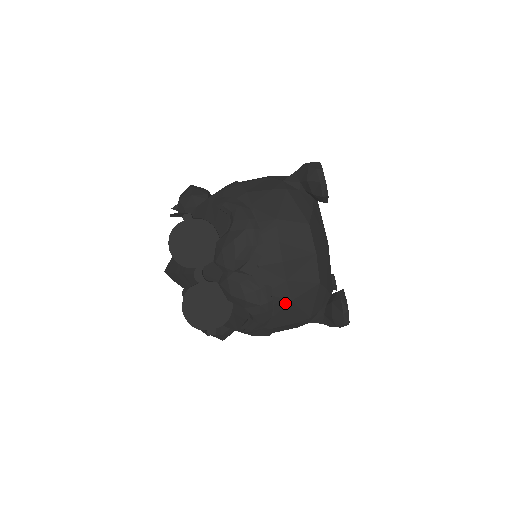
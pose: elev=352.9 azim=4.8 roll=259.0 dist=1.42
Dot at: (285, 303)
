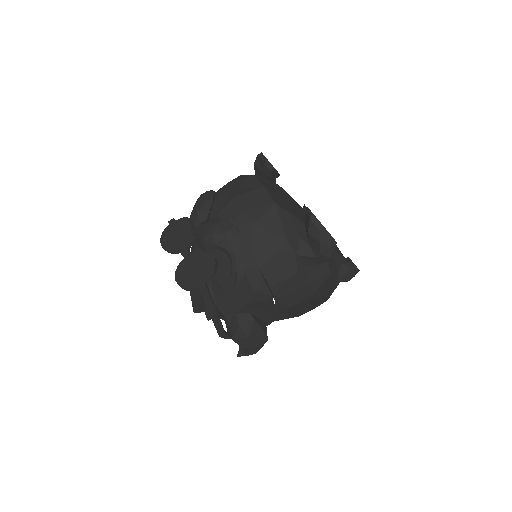
Dot at: (251, 229)
